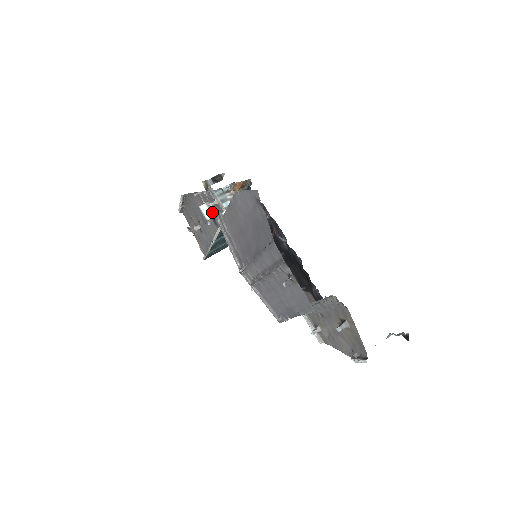
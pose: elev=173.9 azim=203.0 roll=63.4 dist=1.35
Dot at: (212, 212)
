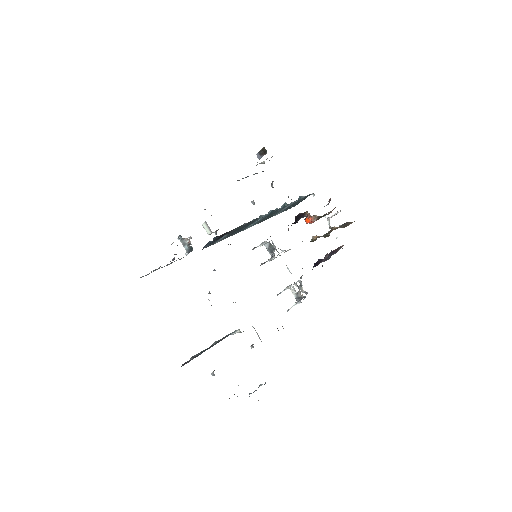
Dot at: (209, 229)
